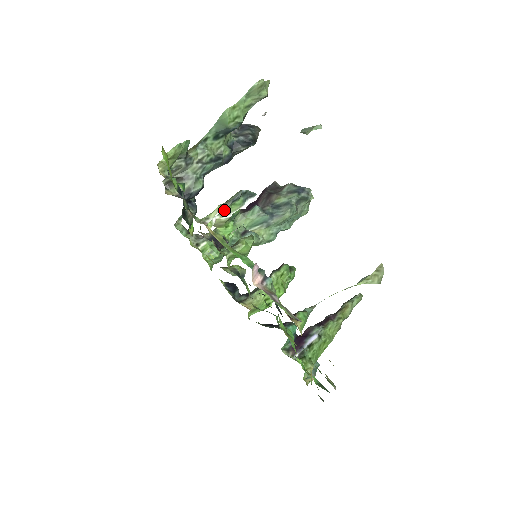
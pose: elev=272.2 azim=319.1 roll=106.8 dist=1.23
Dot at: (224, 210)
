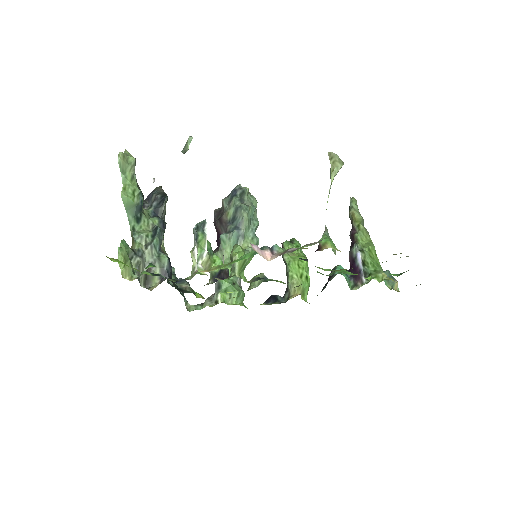
Dot at: (198, 252)
